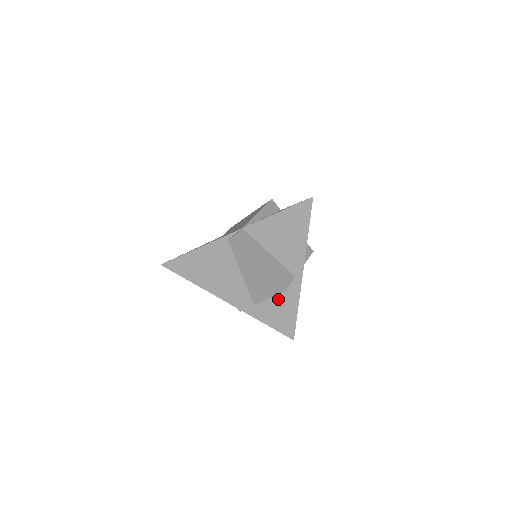
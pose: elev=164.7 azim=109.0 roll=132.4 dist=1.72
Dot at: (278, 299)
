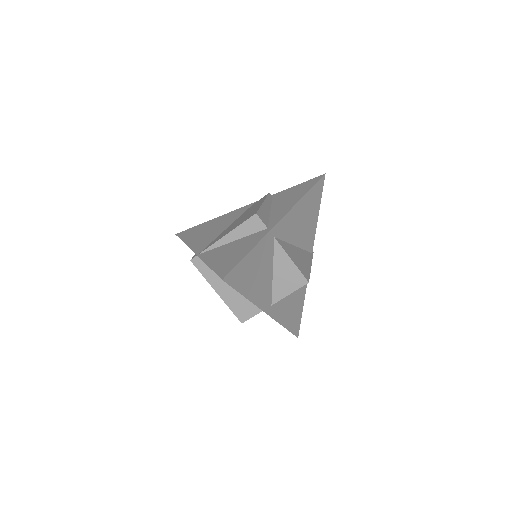
Dot at: occluded
